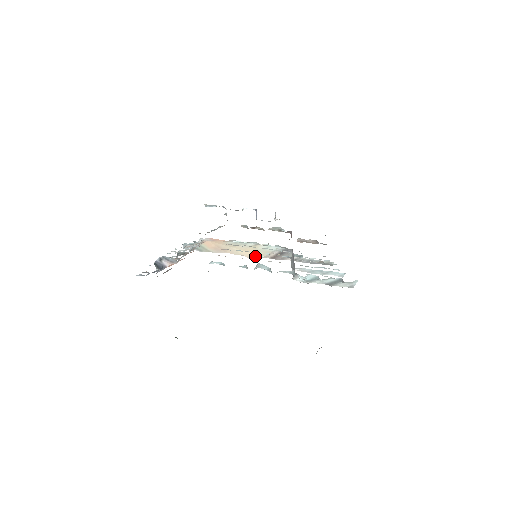
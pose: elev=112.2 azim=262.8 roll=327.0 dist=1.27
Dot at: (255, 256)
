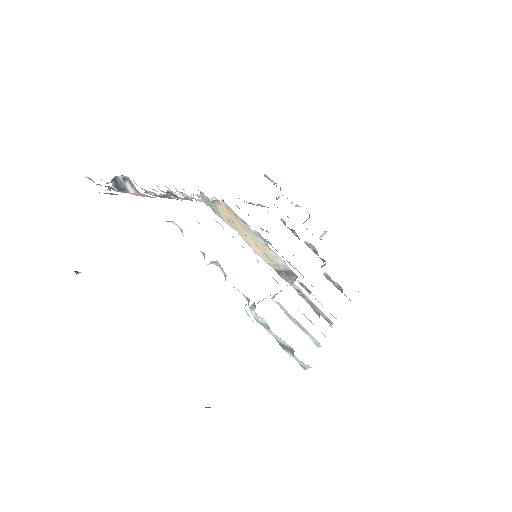
Dot at: (261, 256)
